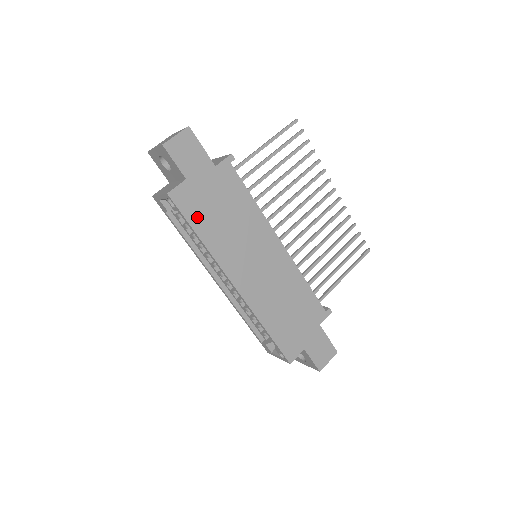
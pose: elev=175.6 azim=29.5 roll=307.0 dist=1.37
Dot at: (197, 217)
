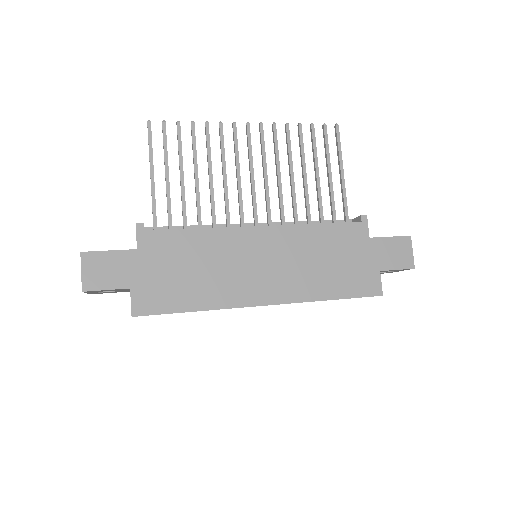
Dot at: (174, 301)
